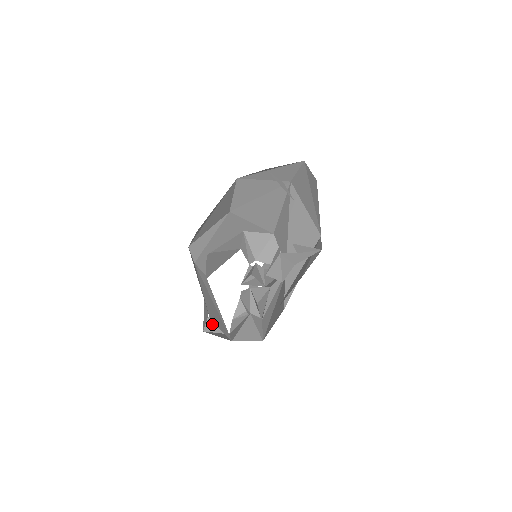
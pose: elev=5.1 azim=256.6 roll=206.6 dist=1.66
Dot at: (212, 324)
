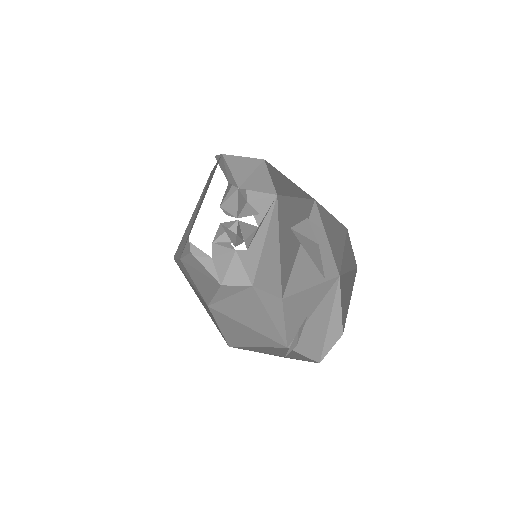
Dot at: (191, 247)
